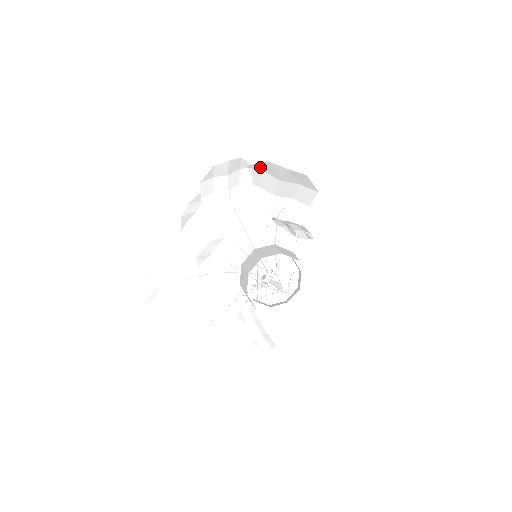
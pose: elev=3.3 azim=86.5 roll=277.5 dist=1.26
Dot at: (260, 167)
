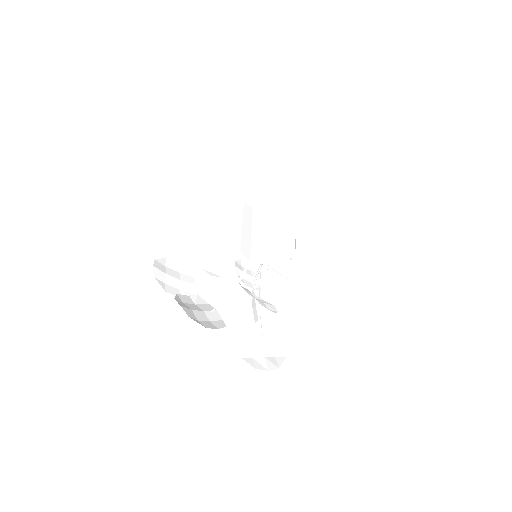
Dot at: (256, 191)
